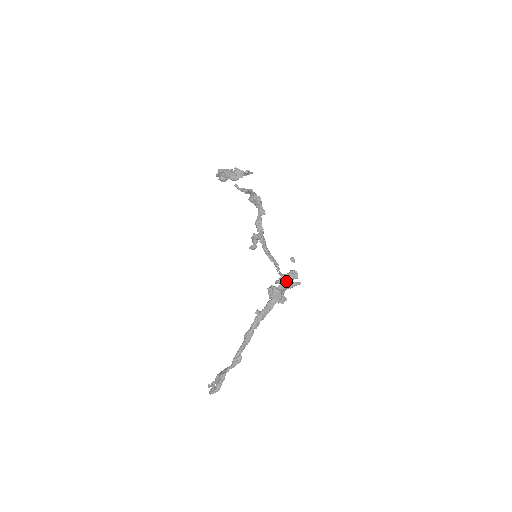
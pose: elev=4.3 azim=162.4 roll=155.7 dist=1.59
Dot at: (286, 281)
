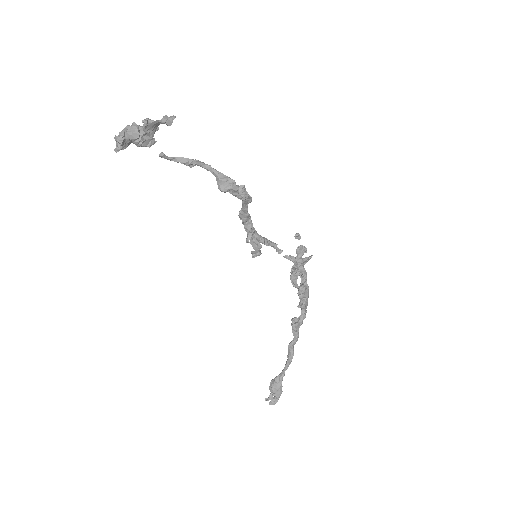
Dot at: (303, 267)
